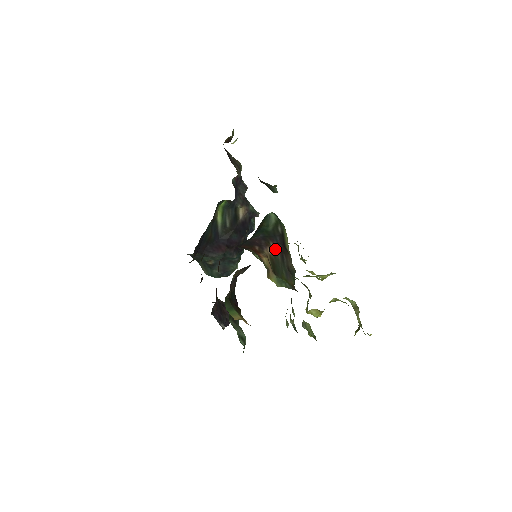
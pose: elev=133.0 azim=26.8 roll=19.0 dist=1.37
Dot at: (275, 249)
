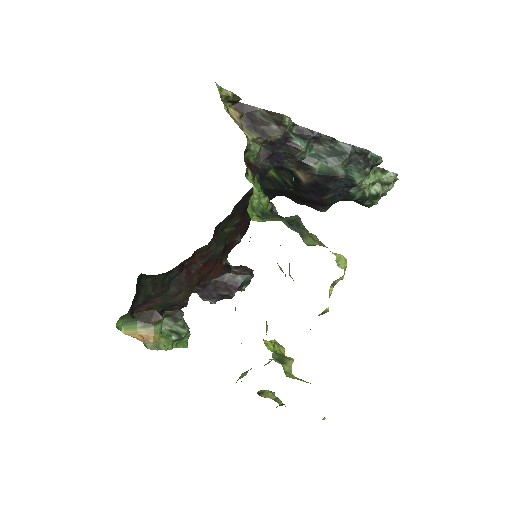
Dot at: occluded
